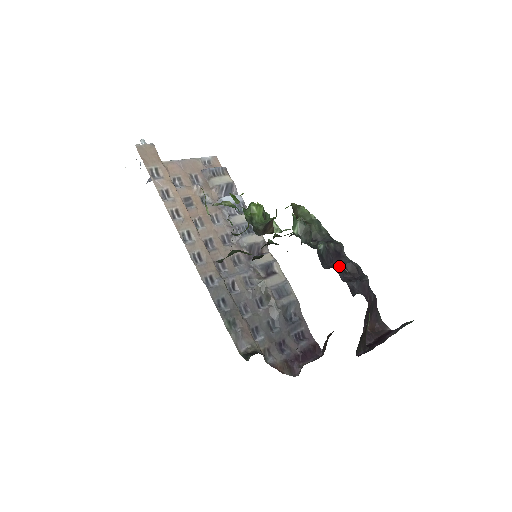
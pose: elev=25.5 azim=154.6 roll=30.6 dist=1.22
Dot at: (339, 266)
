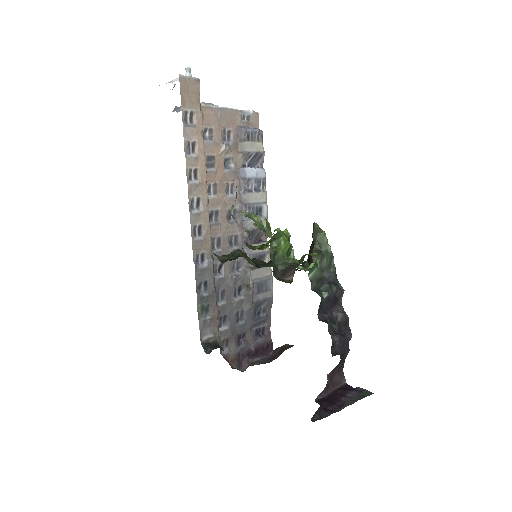
Dot at: (331, 313)
